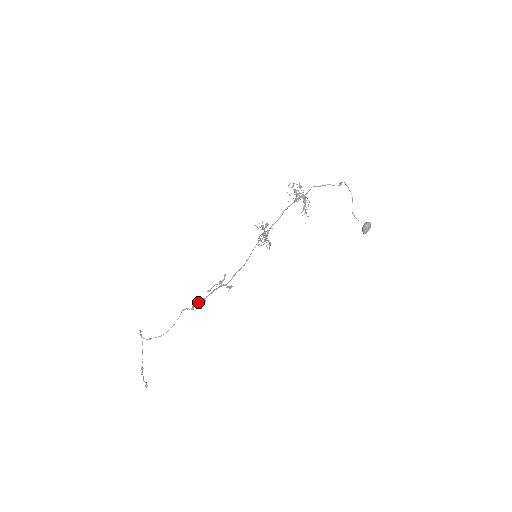
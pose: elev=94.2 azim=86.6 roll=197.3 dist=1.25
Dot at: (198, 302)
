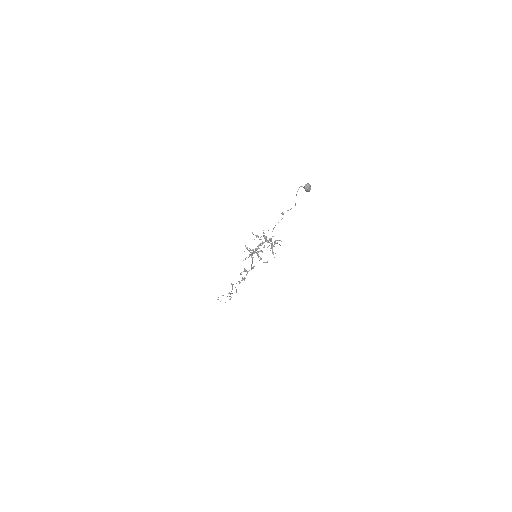
Dot at: occluded
